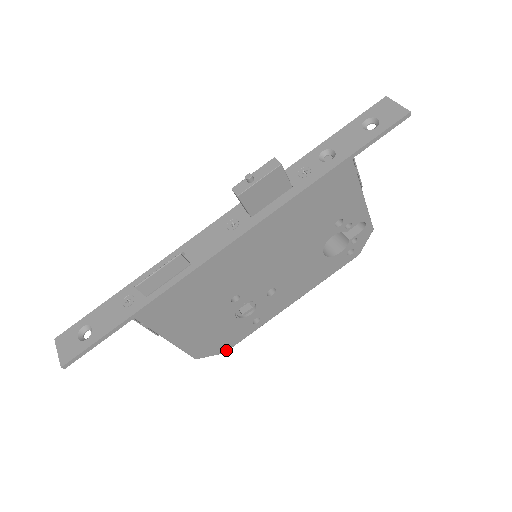
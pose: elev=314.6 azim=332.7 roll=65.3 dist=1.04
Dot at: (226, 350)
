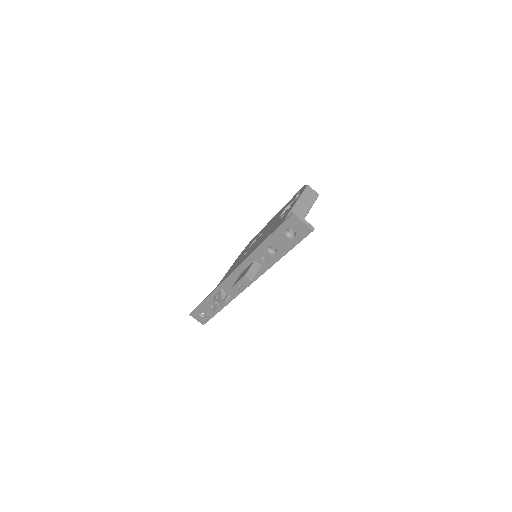
Dot at: occluded
